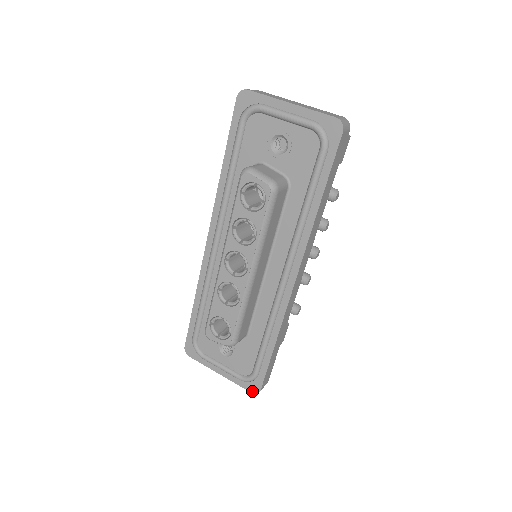
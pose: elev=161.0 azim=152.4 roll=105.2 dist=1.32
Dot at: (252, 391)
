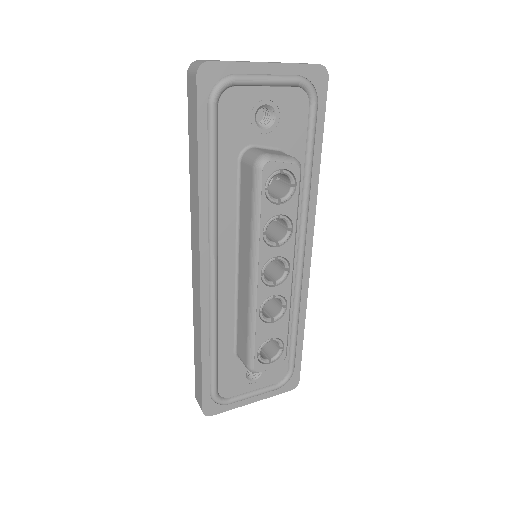
Dot at: (291, 388)
